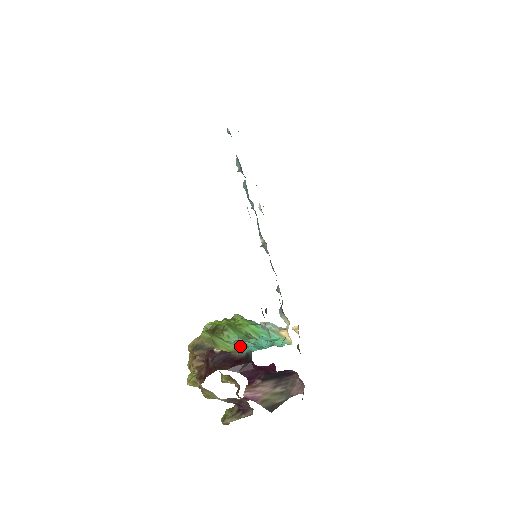
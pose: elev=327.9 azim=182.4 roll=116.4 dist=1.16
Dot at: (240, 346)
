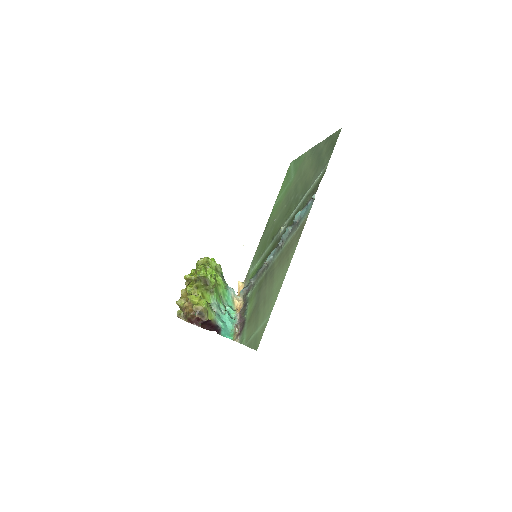
Dot at: (217, 317)
